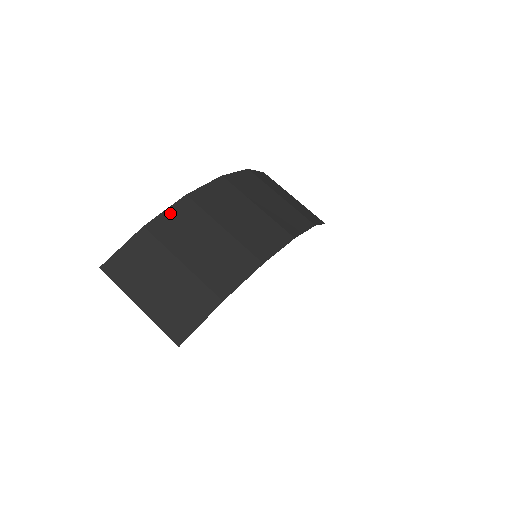
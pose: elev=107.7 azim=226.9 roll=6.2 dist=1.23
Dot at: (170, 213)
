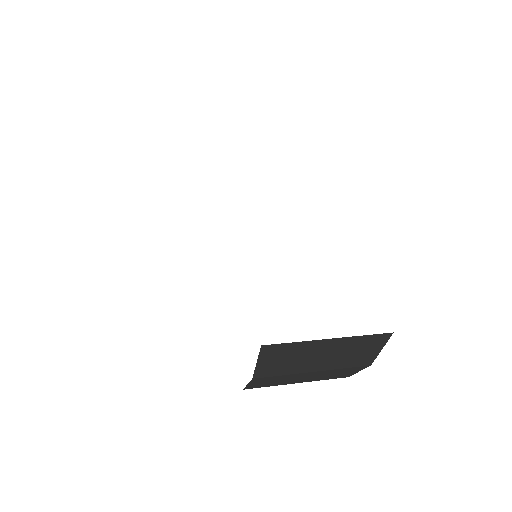
Dot at: occluded
